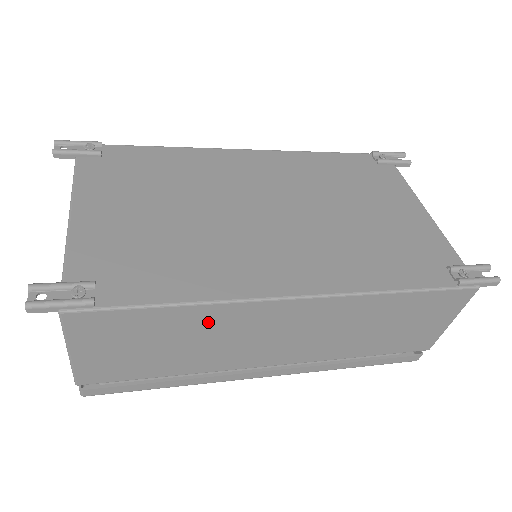
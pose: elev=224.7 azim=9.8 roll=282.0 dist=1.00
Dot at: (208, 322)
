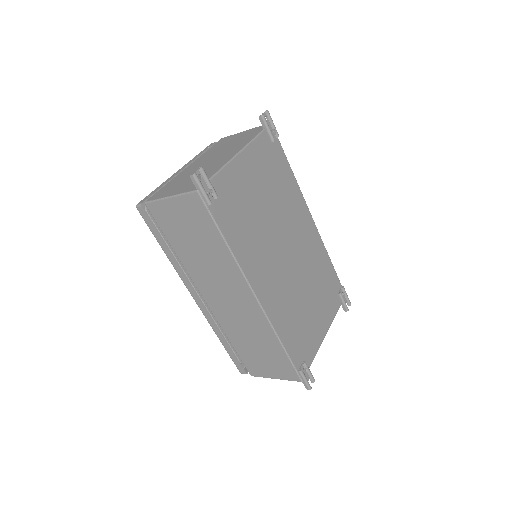
Dot at: (222, 260)
